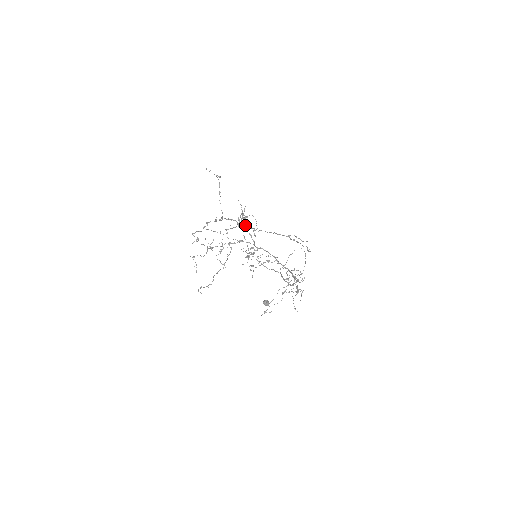
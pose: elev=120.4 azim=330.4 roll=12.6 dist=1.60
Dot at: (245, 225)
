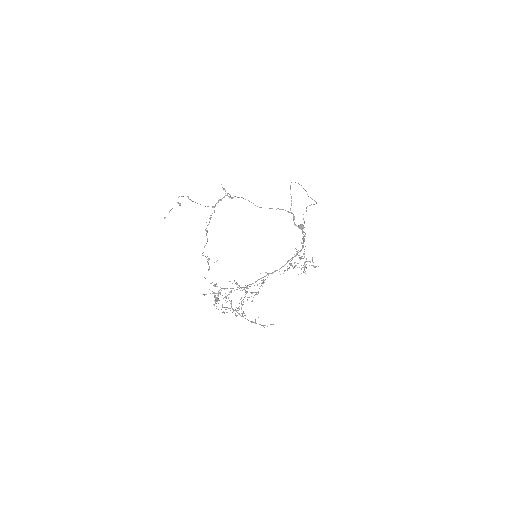
Dot at: occluded
